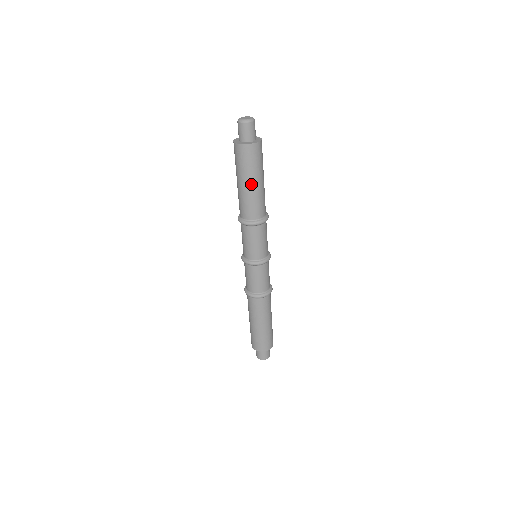
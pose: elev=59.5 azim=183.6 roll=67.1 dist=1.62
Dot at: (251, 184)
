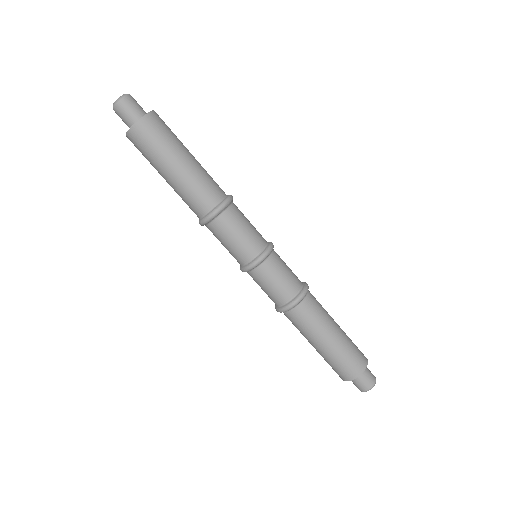
Dot at: (170, 172)
